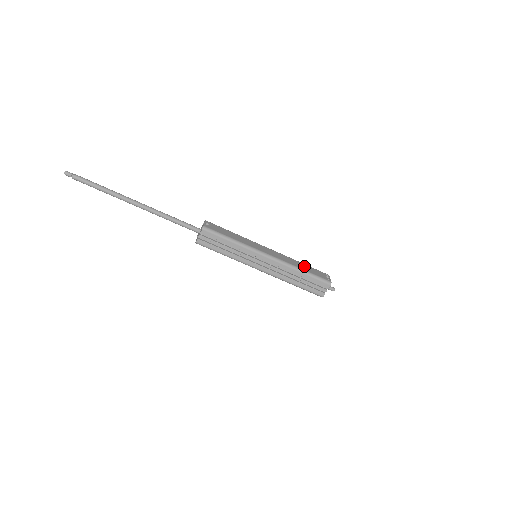
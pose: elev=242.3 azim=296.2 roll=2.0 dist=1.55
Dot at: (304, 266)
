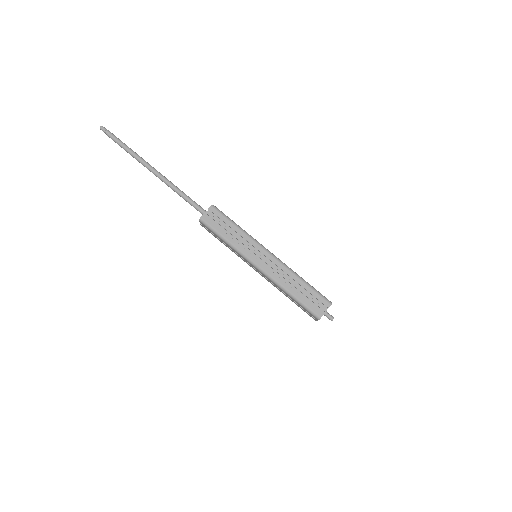
Dot at: occluded
